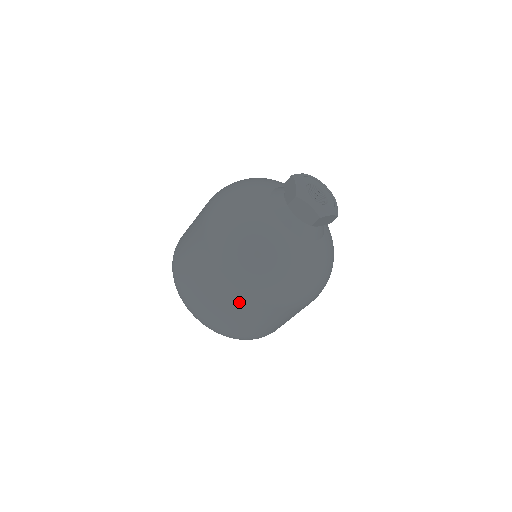
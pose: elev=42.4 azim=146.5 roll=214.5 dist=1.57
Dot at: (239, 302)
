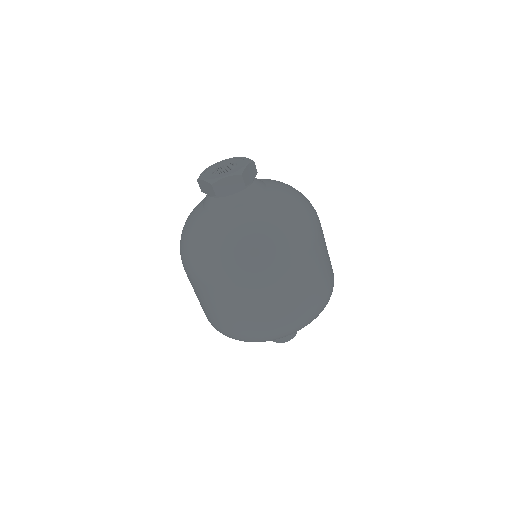
Dot at: (204, 295)
